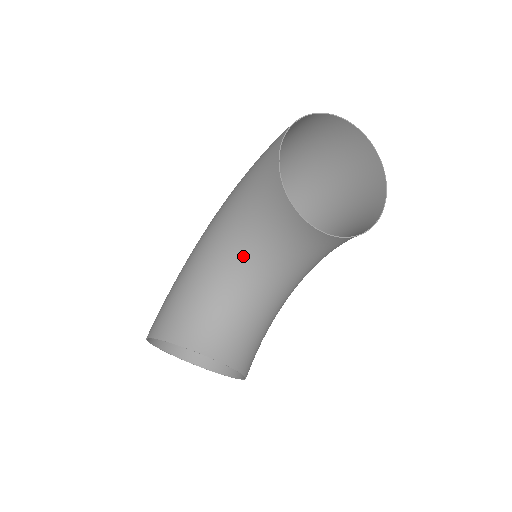
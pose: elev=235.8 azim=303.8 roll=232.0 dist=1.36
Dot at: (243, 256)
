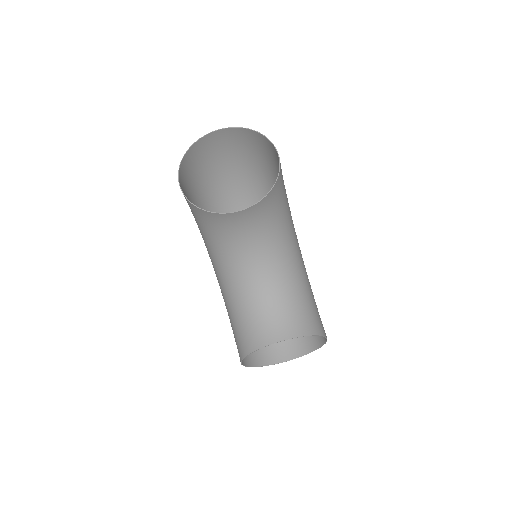
Dot at: (235, 265)
